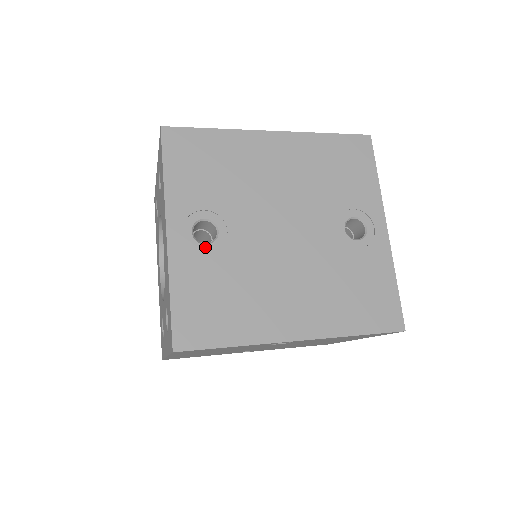
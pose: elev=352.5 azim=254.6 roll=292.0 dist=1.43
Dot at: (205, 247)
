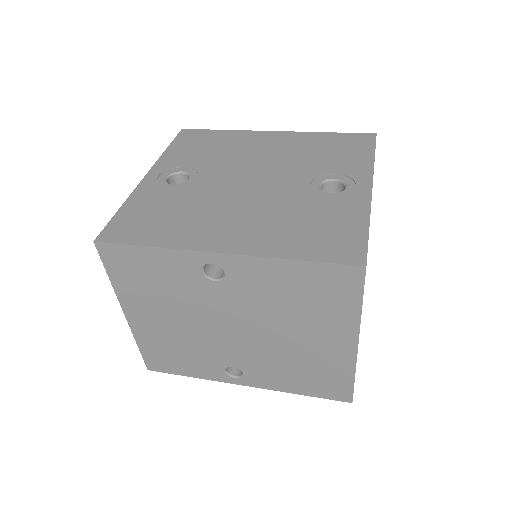
Dot at: (171, 186)
